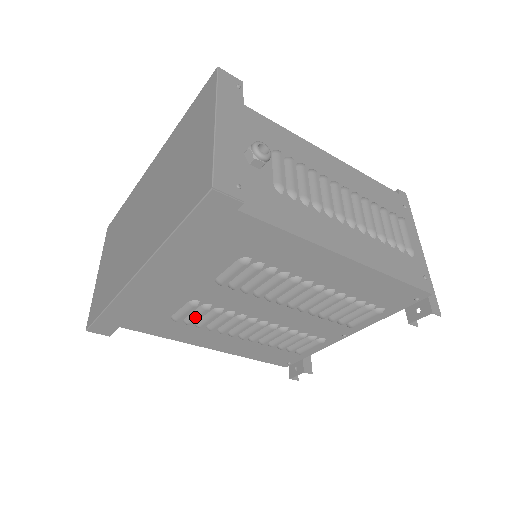
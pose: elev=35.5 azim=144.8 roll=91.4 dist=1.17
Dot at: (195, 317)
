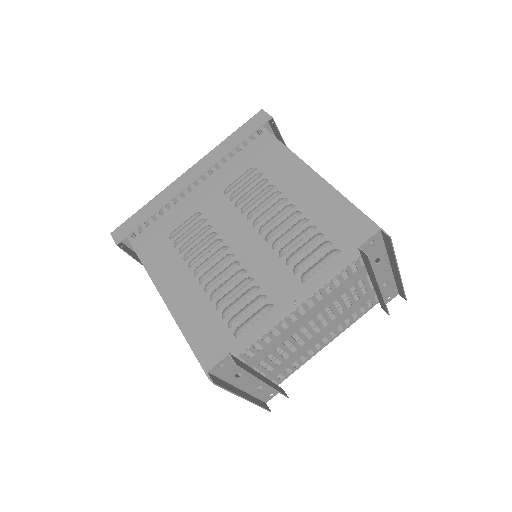
Dot at: (188, 232)
